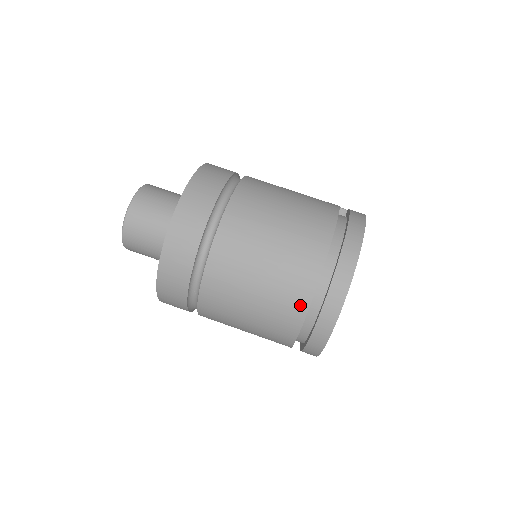
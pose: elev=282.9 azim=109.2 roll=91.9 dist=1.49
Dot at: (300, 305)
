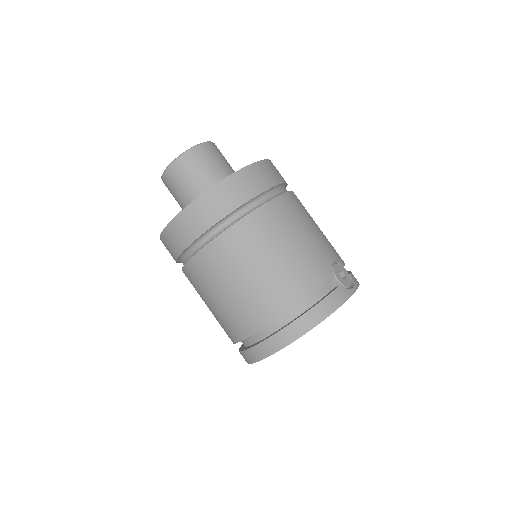
Dot at: (232, 337)
